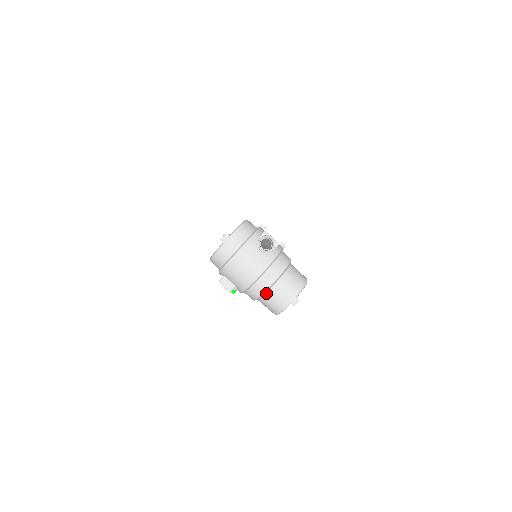
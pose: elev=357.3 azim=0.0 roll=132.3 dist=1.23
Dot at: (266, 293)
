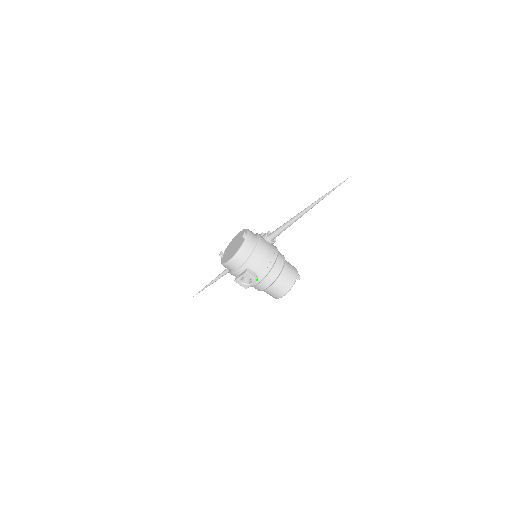
Dot at: (280, 273)
